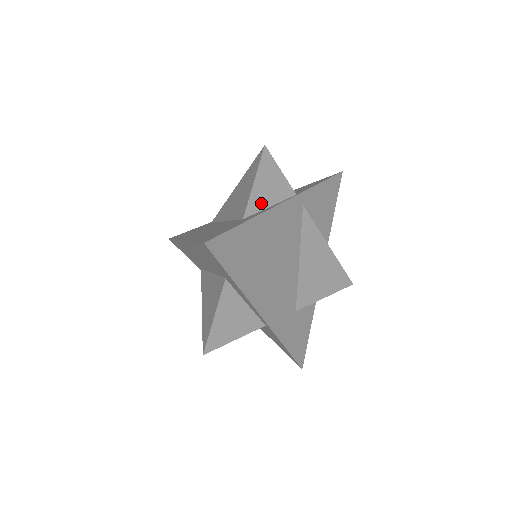
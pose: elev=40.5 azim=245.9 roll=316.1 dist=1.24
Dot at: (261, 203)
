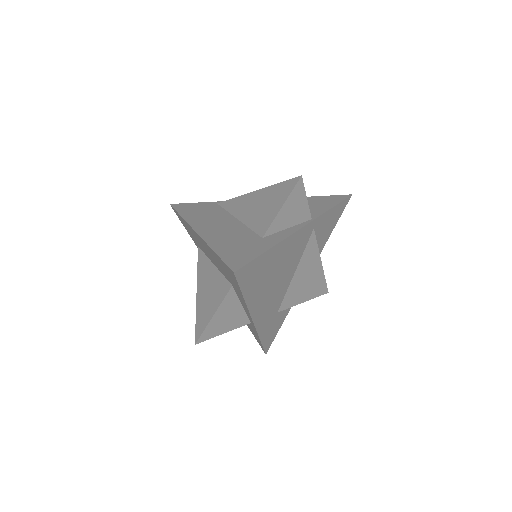
Dot at: (281, 225)
